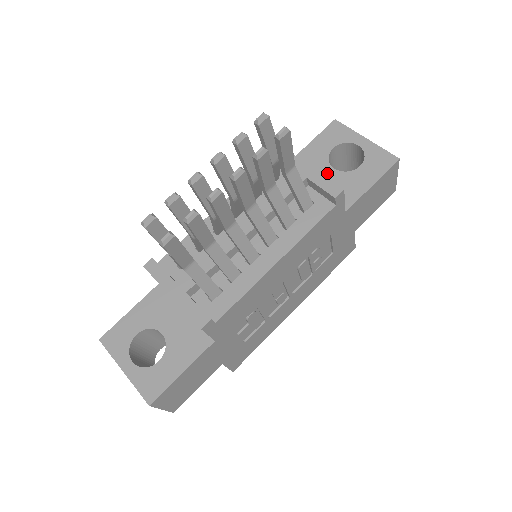
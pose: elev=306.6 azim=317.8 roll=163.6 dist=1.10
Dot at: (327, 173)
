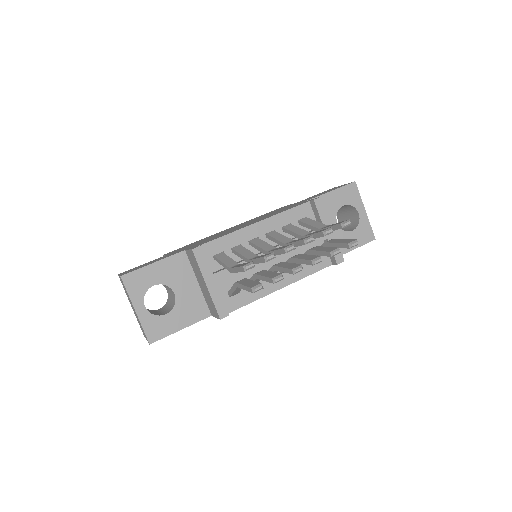
Dot at: occluded
